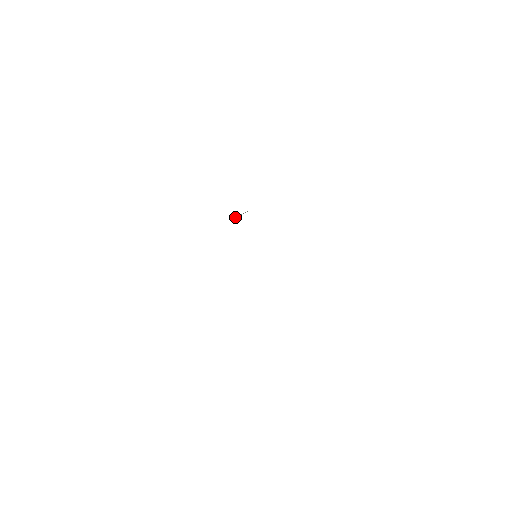
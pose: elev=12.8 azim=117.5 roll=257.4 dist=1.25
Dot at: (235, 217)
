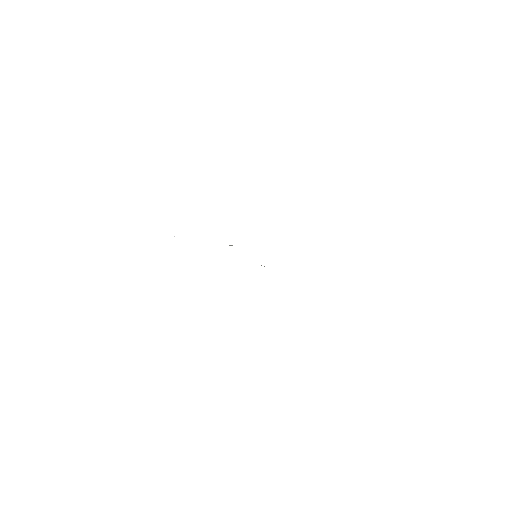
Dot at: occluded
